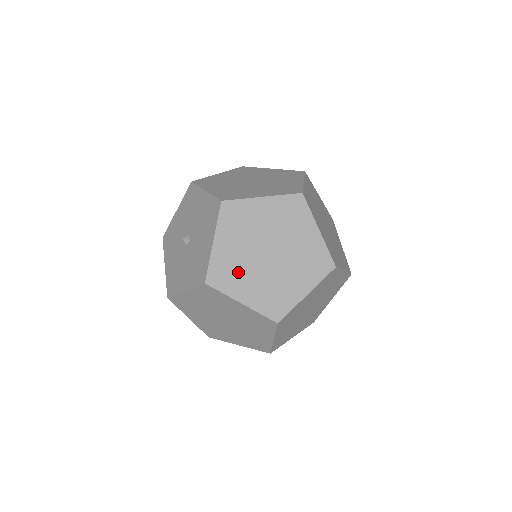
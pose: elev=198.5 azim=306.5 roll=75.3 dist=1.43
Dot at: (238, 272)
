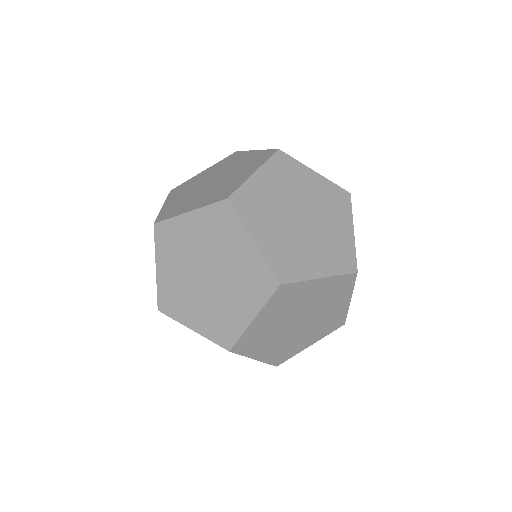
Dot at: occluded
